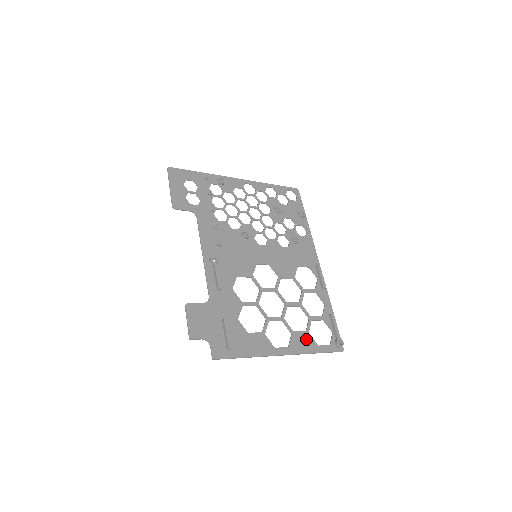
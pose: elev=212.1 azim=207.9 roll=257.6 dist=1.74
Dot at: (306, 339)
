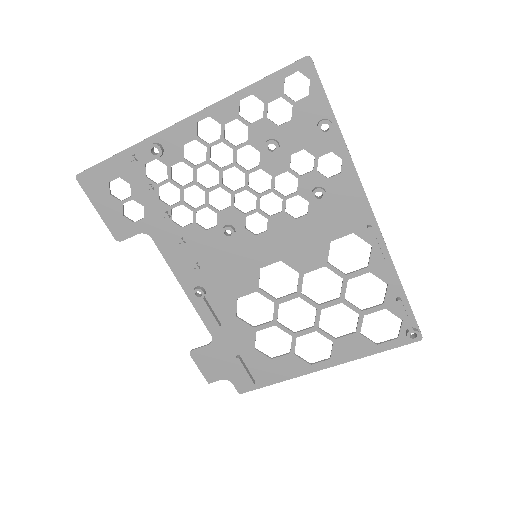
Dot at: (356, 342)
